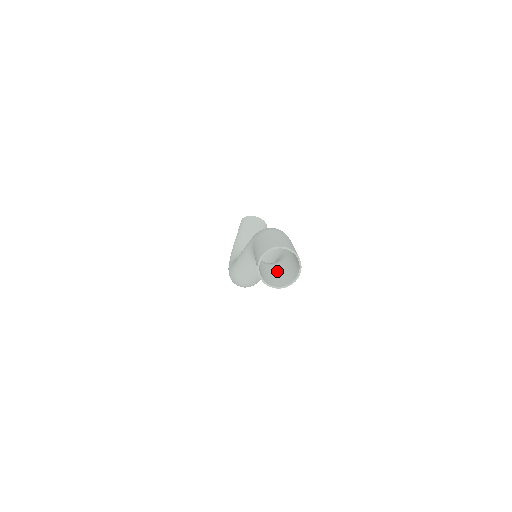
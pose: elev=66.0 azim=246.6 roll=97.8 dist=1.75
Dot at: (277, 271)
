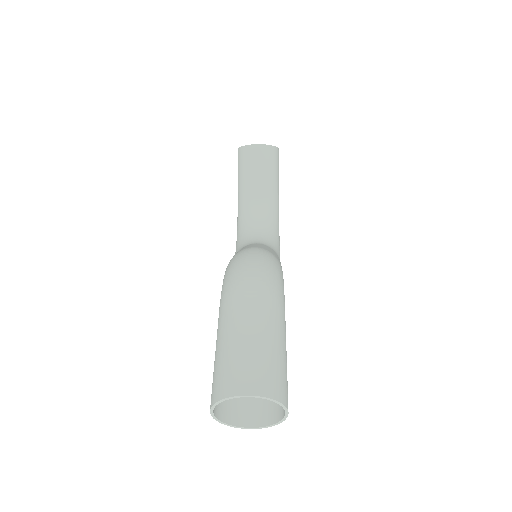
Dot at: occluded
